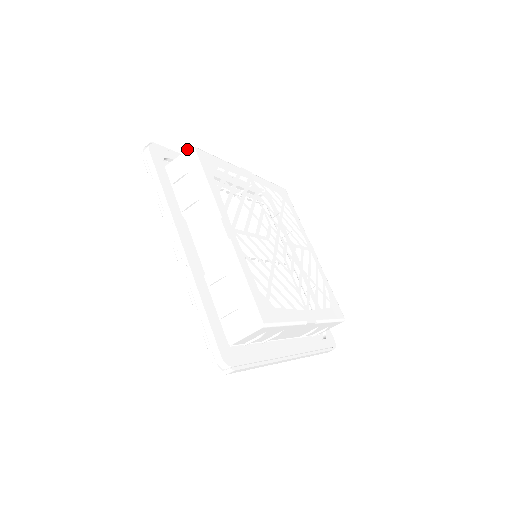
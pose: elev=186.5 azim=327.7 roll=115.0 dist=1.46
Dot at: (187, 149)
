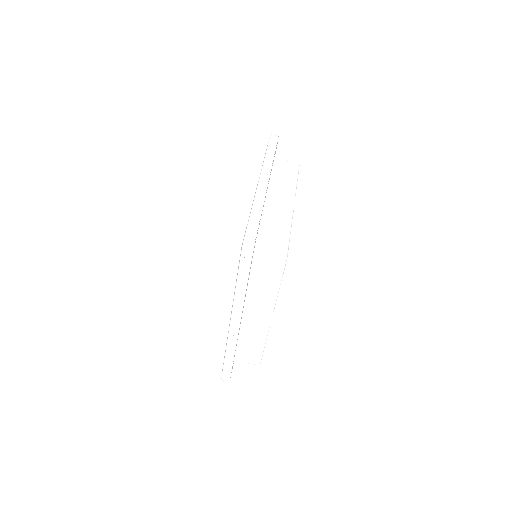
Dot at: (281, 258)
